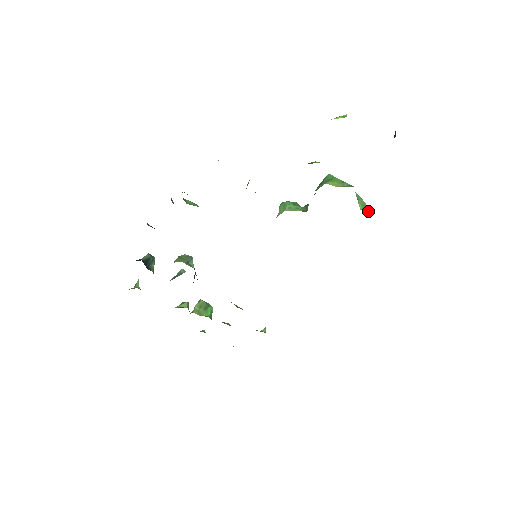
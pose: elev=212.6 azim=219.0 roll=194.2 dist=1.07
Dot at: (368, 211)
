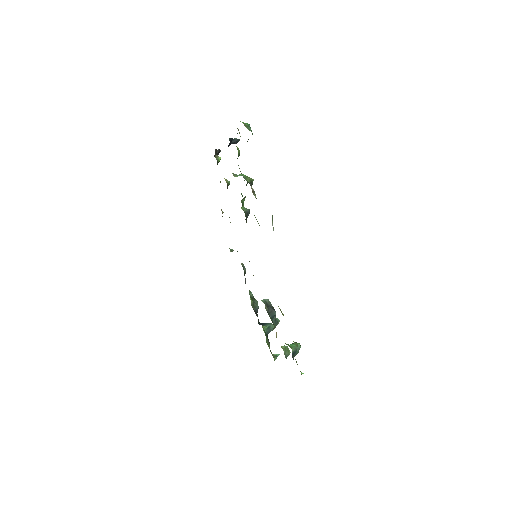
Dot at: occluded
